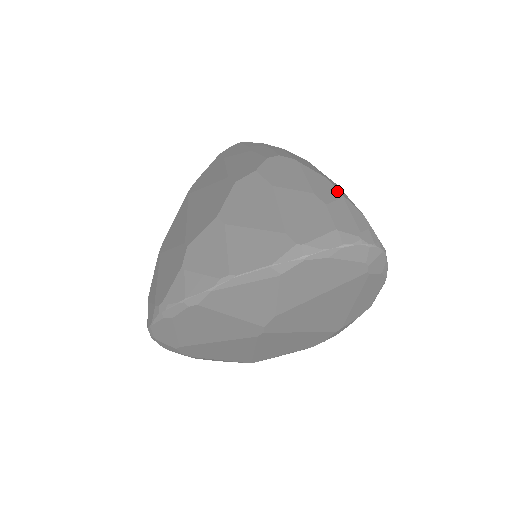
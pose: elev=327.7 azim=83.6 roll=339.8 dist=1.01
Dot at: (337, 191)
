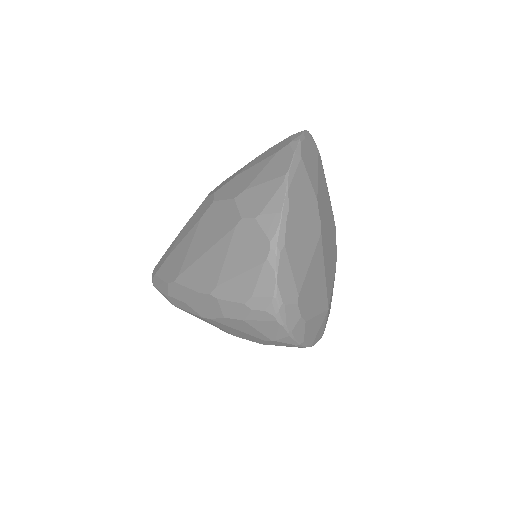
Dot at: occluded
